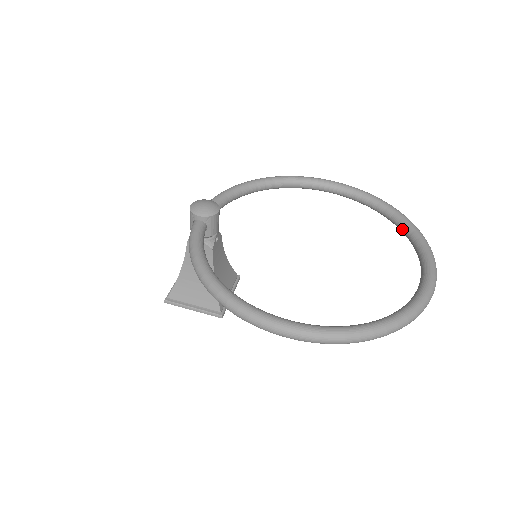
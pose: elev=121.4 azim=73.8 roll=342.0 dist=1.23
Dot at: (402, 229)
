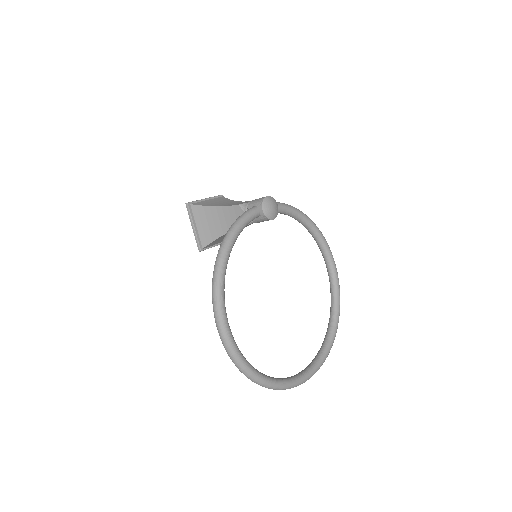
Dot at: (326, 338)
